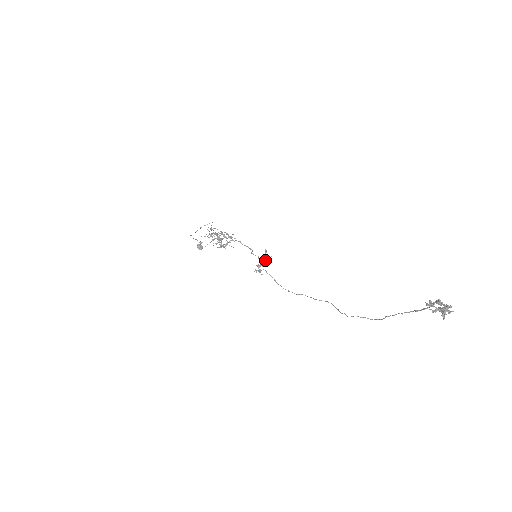
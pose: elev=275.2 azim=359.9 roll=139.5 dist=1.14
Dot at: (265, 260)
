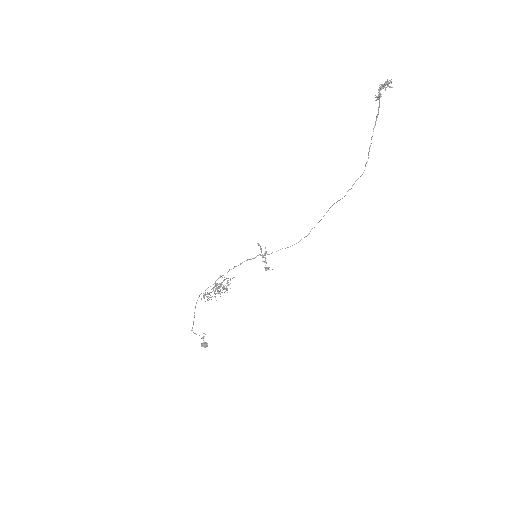
Dot at: (264, 254)
